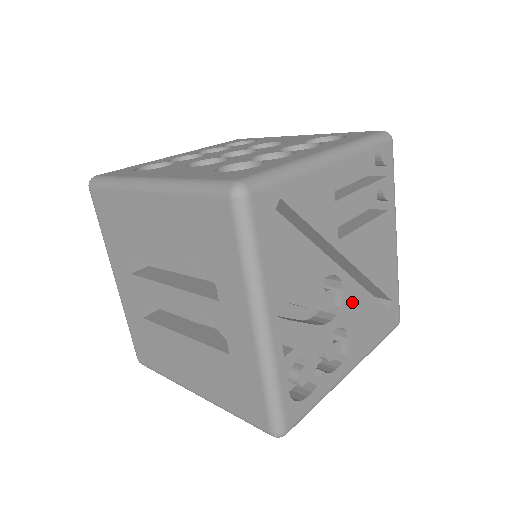
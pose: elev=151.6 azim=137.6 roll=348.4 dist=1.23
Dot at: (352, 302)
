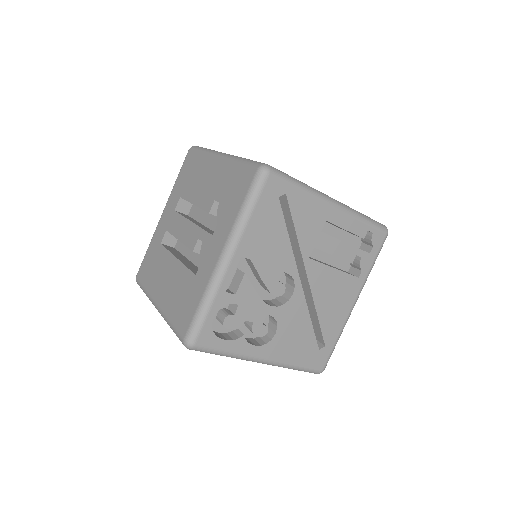
Dot at: (294, 311)
